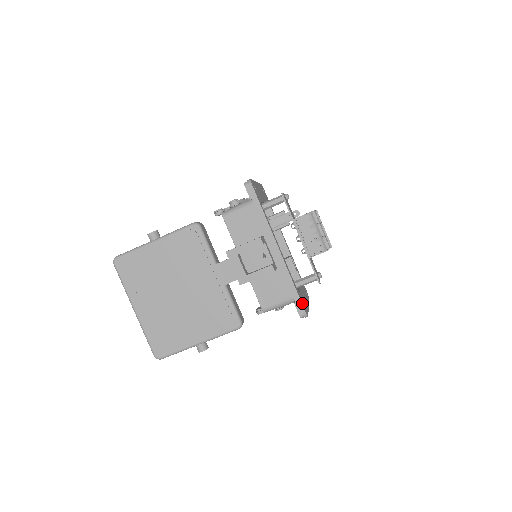
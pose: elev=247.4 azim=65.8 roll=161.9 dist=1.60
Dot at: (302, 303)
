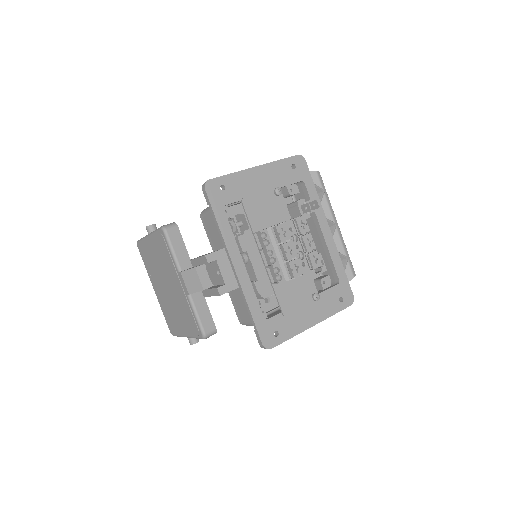
Dot at: (262, 333)
